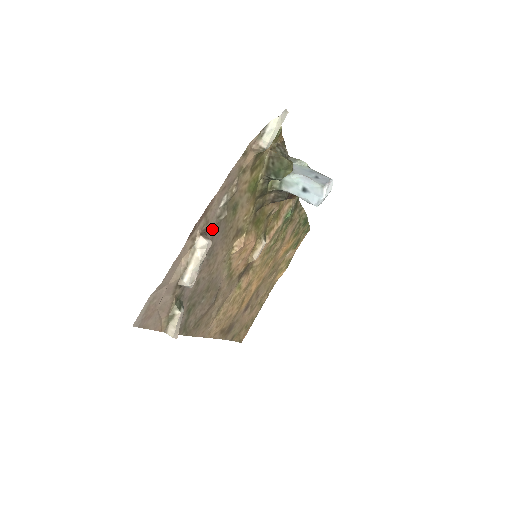
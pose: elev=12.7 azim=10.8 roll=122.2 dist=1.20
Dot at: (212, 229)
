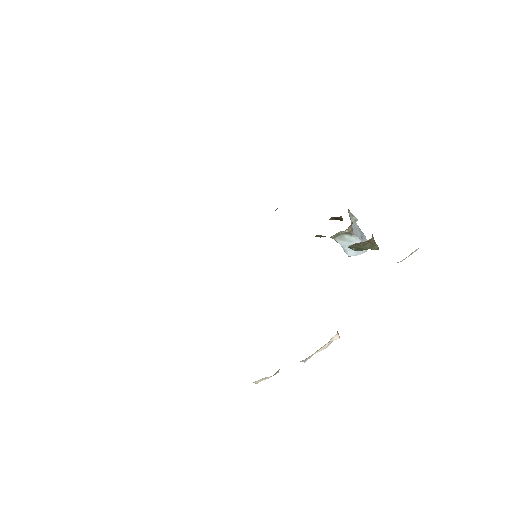
Dot at: occluded
